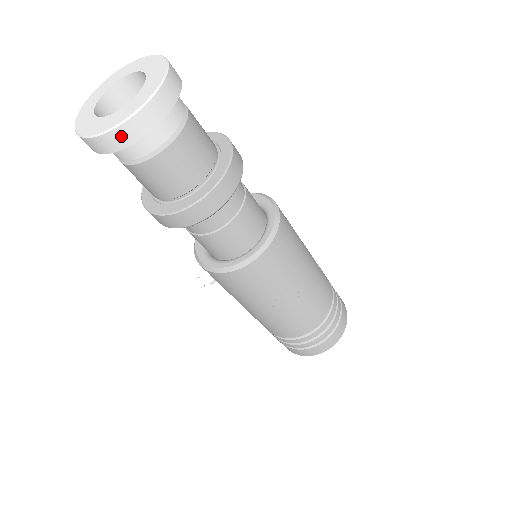
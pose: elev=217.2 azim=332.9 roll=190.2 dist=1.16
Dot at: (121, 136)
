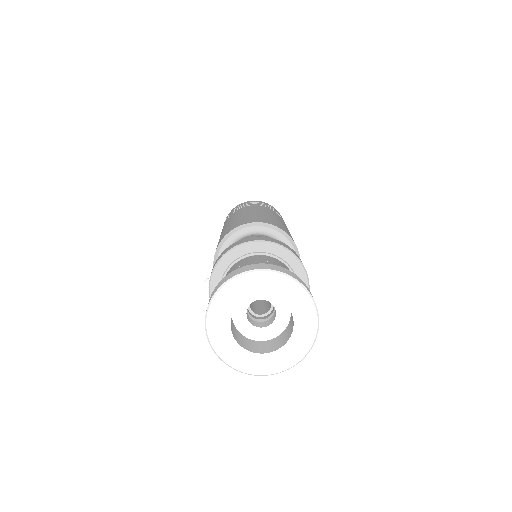
Dot at: occluded
